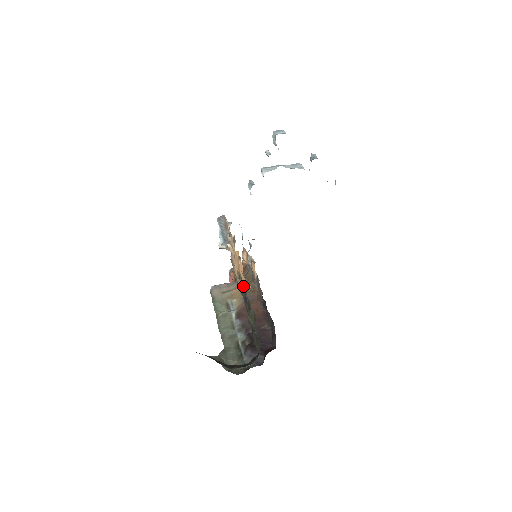
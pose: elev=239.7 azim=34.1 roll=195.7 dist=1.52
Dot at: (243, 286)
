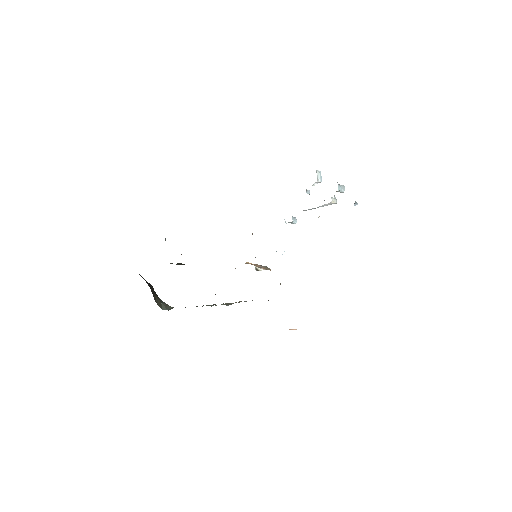
Dot at: occluded
